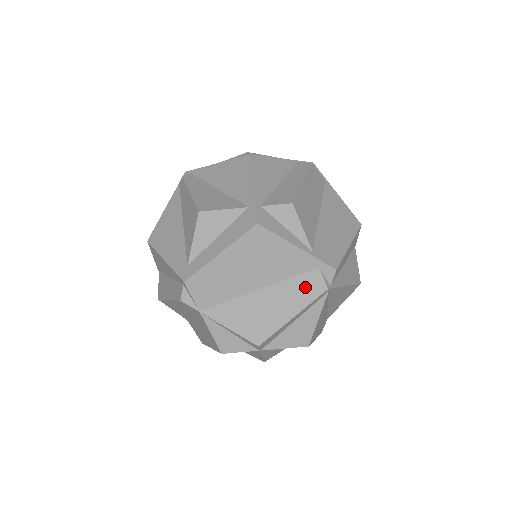
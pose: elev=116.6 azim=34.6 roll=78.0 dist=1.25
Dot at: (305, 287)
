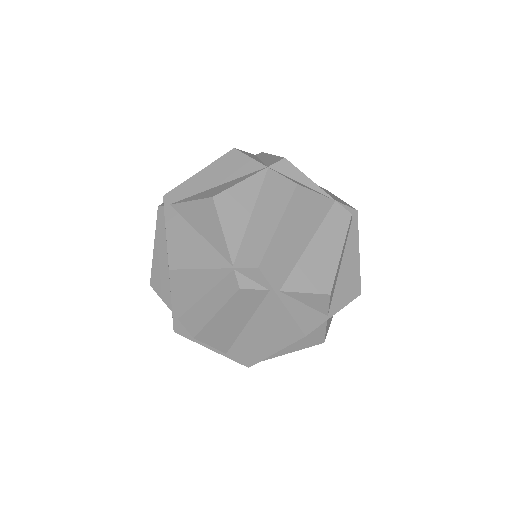
Dot at: occluded
